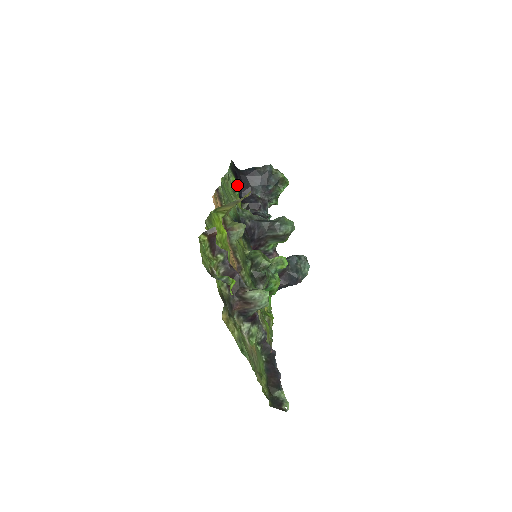
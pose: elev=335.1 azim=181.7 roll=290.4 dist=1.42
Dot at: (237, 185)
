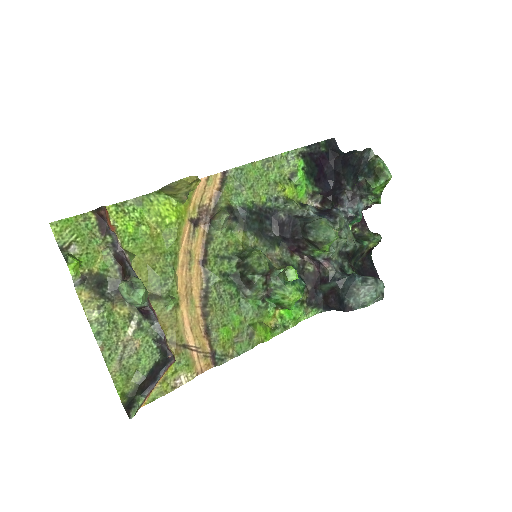
Dot at: (323, 171)
